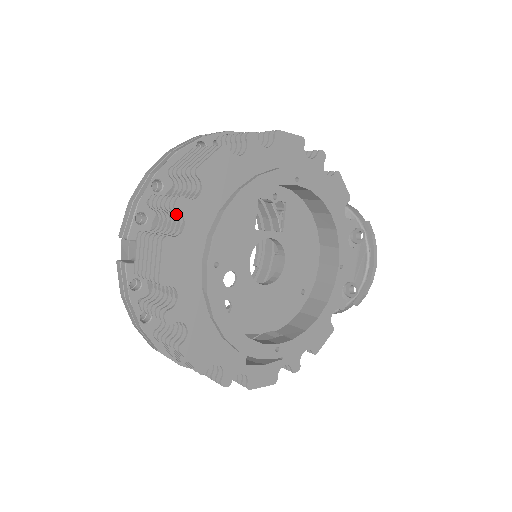
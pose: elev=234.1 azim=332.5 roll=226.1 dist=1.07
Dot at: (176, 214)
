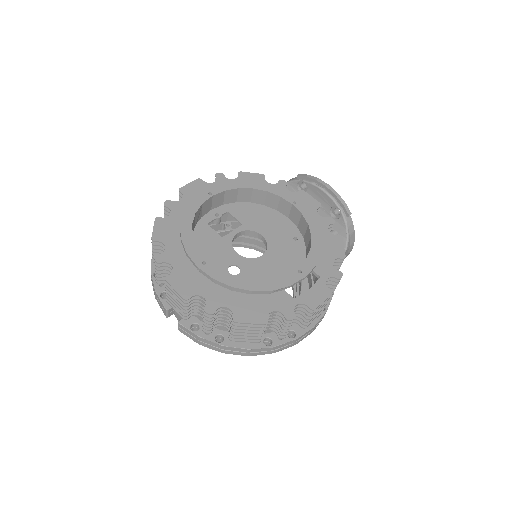
Dot at: (164, 267)
